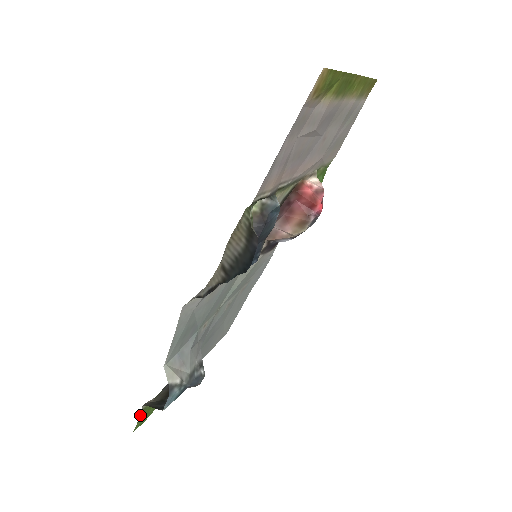
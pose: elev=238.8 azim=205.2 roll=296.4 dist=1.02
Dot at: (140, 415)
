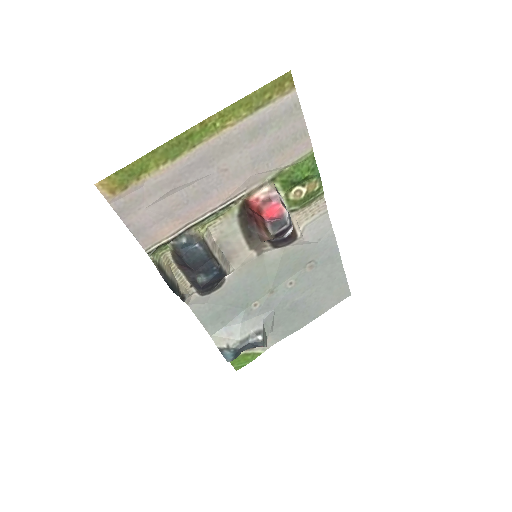
Dot at: (231, 361)
